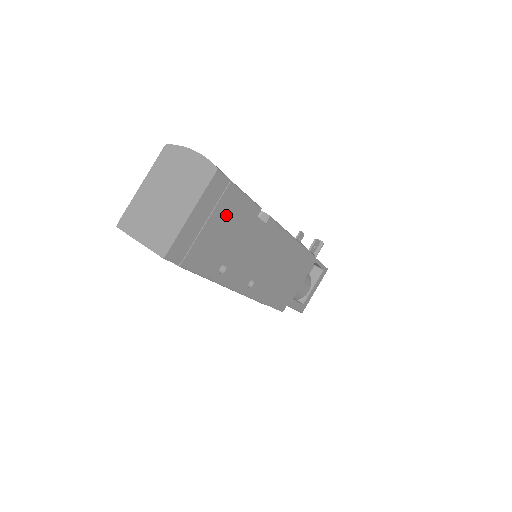
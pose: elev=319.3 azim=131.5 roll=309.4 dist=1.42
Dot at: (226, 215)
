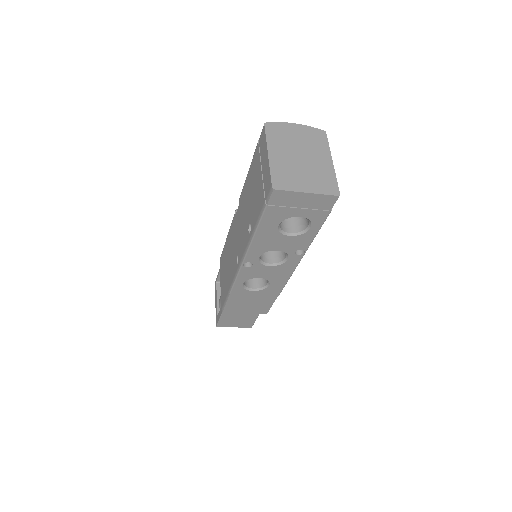
Dot at: occluded
